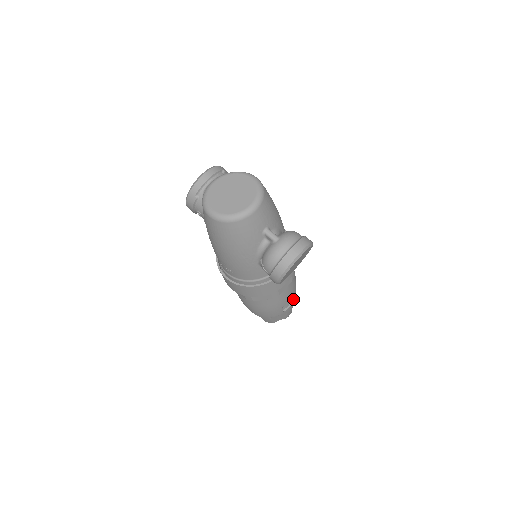
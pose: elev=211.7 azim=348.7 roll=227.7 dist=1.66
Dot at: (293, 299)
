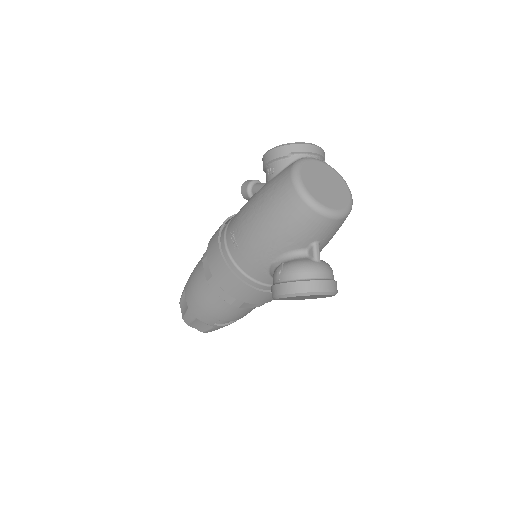
Dot at: (231, 322)
